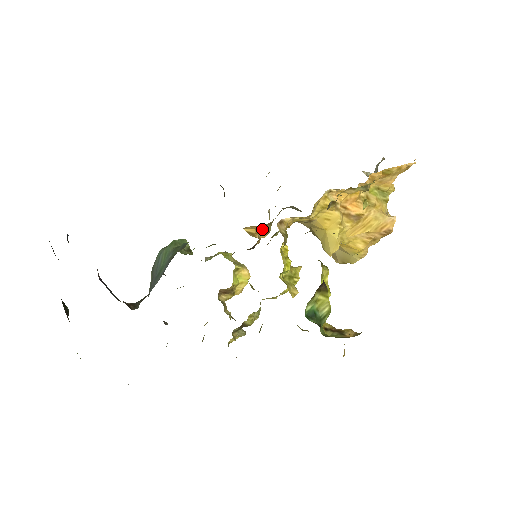
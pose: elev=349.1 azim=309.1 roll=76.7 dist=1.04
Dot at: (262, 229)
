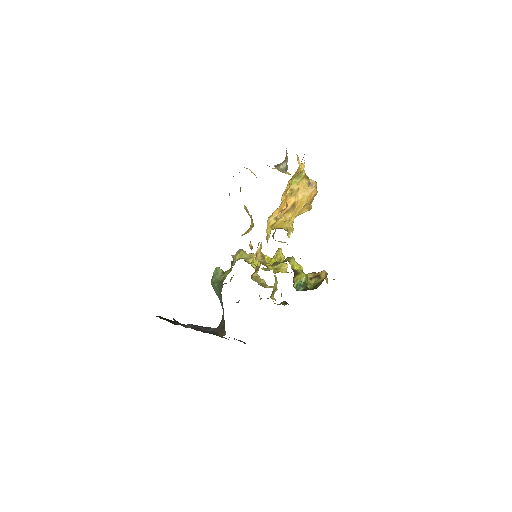
Dot at: (249, 229)
